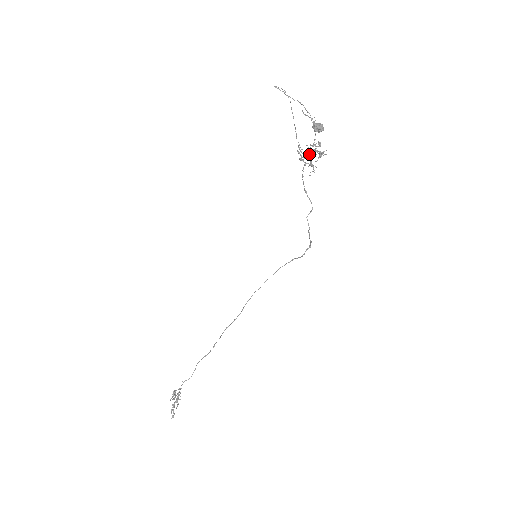
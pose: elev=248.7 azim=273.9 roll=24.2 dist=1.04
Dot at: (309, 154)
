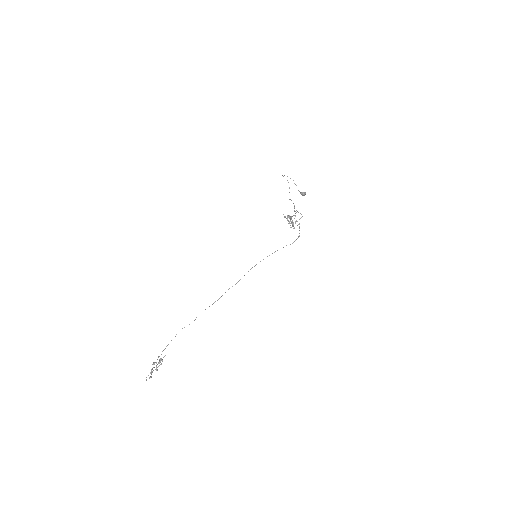
Dot at: (292, 216)
